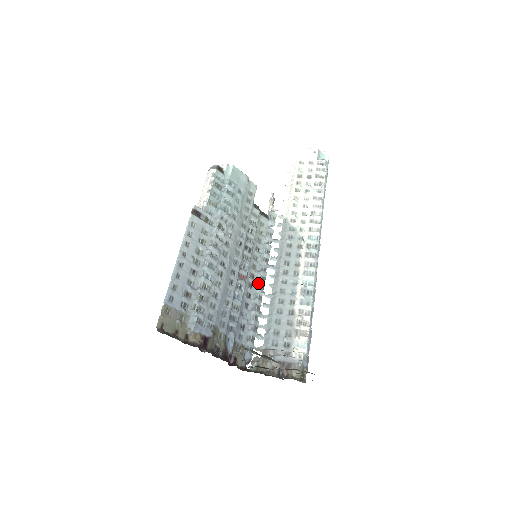
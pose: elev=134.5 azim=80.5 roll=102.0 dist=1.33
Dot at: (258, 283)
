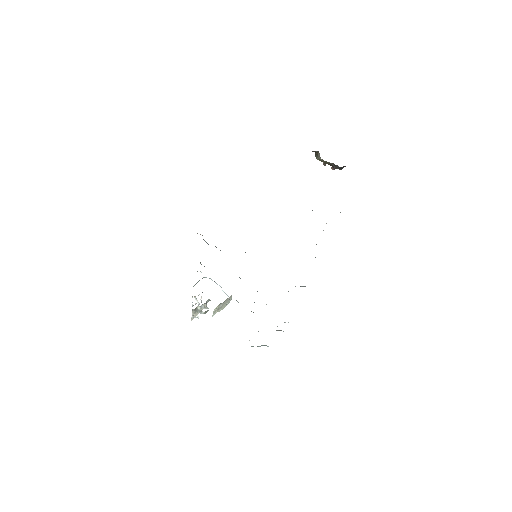
Dot at: occluded
